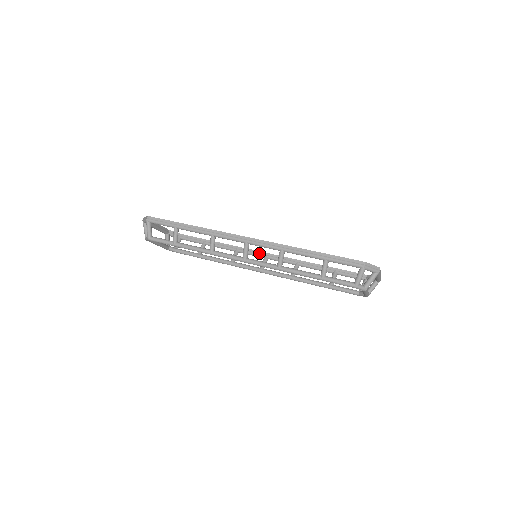
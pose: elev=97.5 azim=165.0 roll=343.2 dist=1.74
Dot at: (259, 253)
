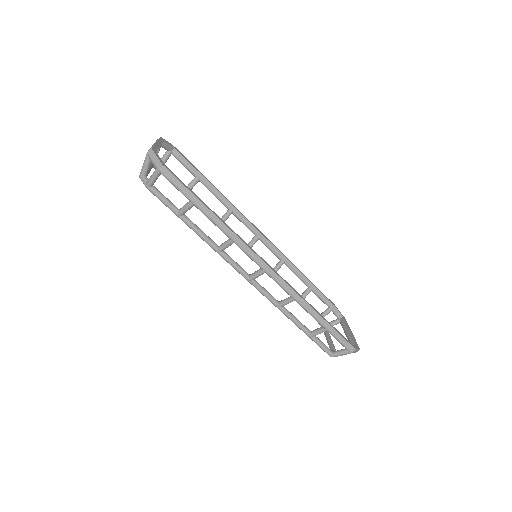
Dot at: (253, 229)
